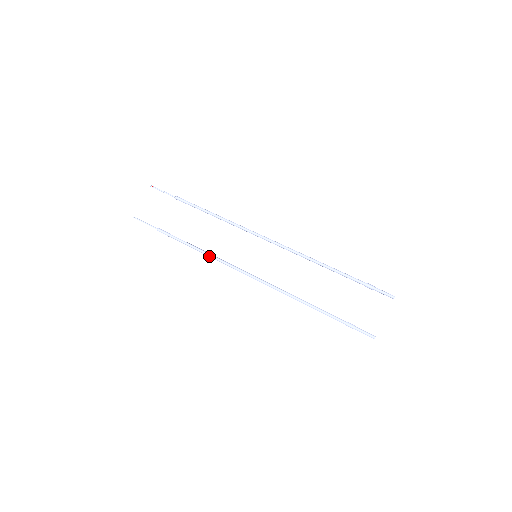
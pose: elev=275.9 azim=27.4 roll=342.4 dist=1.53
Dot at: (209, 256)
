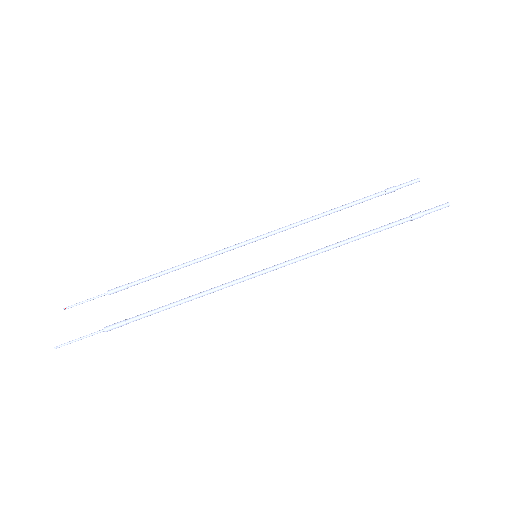
Dot at: (199, 295)
